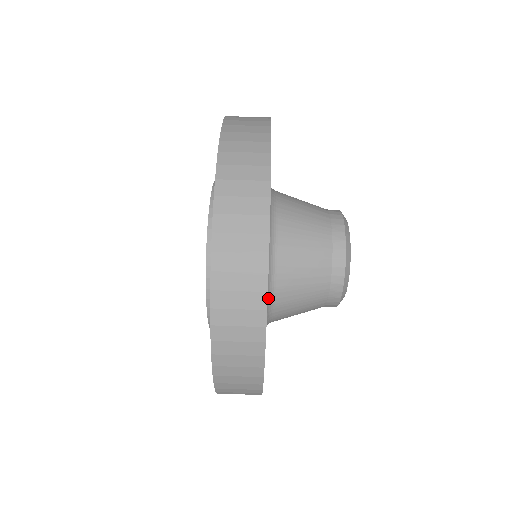
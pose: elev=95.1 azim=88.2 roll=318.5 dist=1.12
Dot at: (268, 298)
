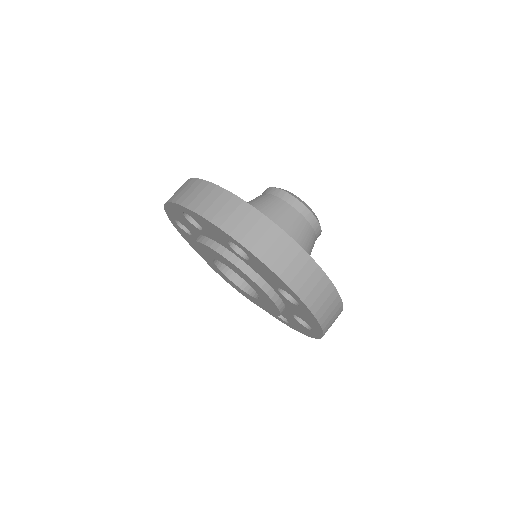
Dot at: occluded
